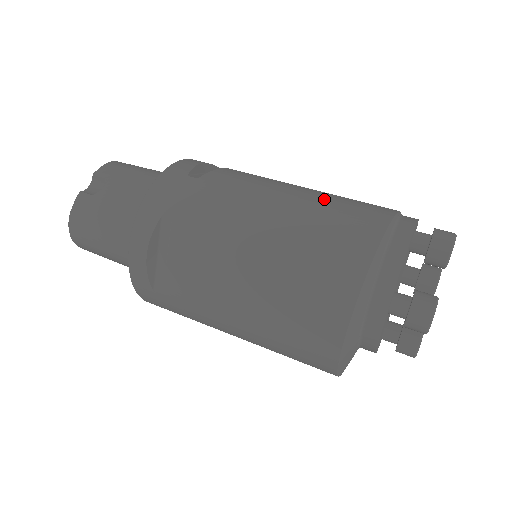
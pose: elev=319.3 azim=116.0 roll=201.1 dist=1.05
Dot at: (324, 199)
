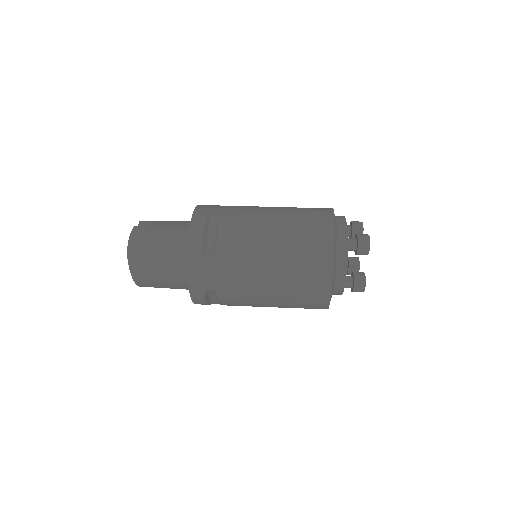
Dot at: occluded
